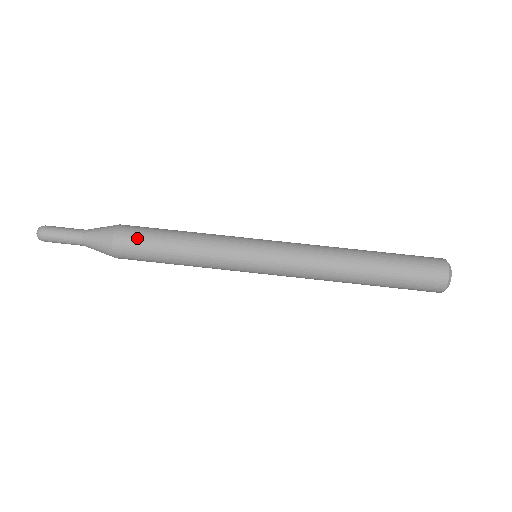
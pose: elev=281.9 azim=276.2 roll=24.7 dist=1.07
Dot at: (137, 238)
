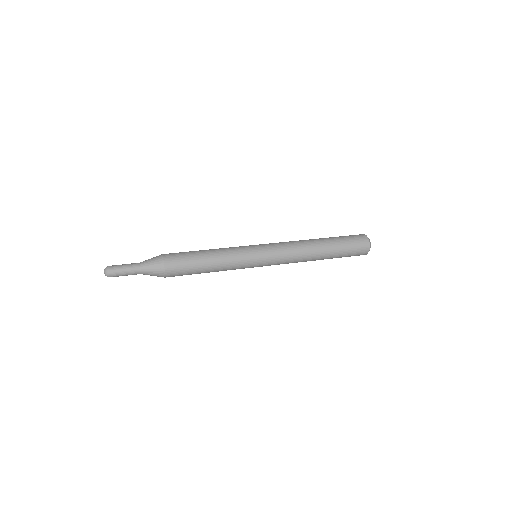
Dot at: occluded
